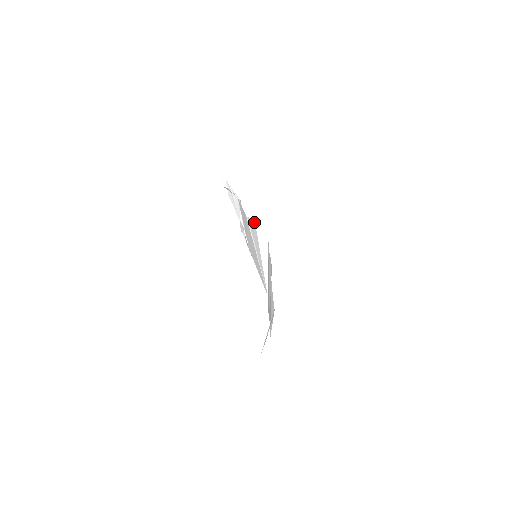
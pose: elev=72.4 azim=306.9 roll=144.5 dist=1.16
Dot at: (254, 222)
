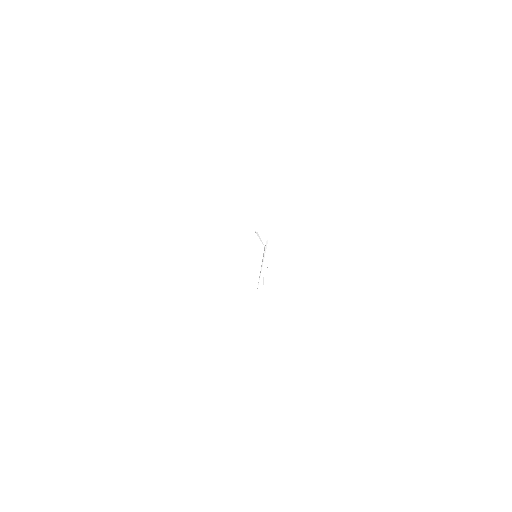
Dot at: (266, 242)
